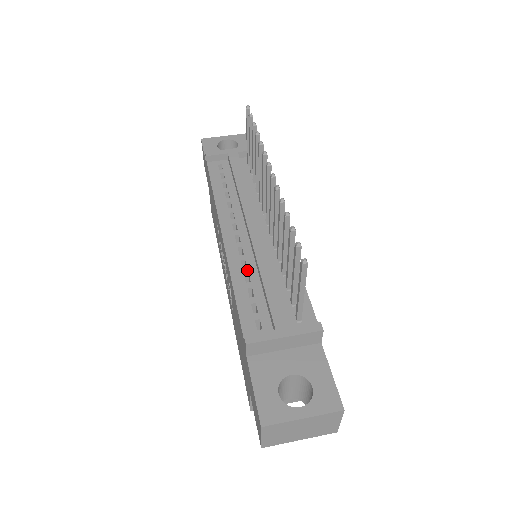
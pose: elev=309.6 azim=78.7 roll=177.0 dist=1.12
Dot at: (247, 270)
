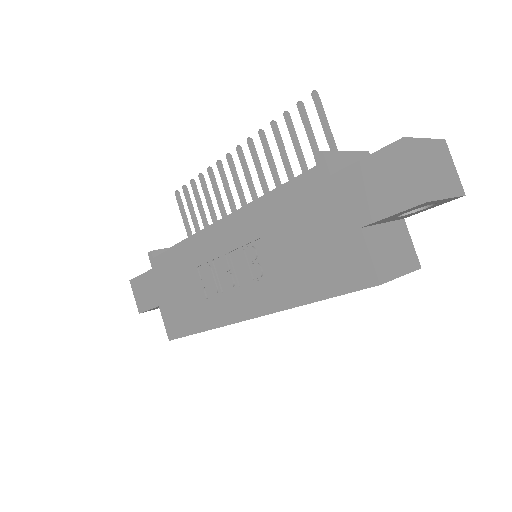
Dot at: occluded
